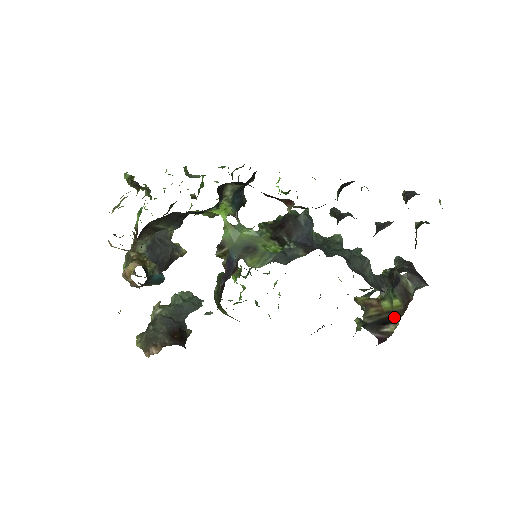
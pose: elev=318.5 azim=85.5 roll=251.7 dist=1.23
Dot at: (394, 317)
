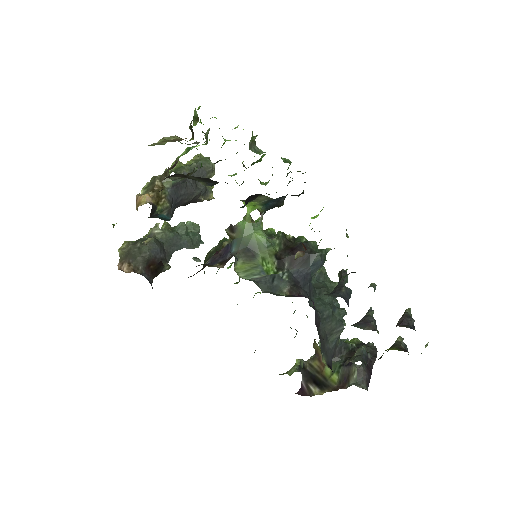
Dot at: (324, 386)
